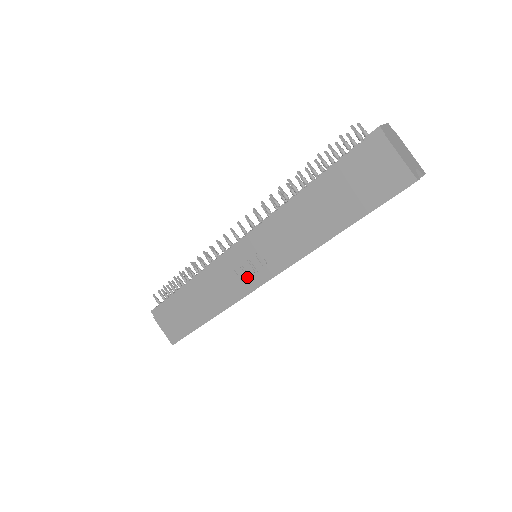
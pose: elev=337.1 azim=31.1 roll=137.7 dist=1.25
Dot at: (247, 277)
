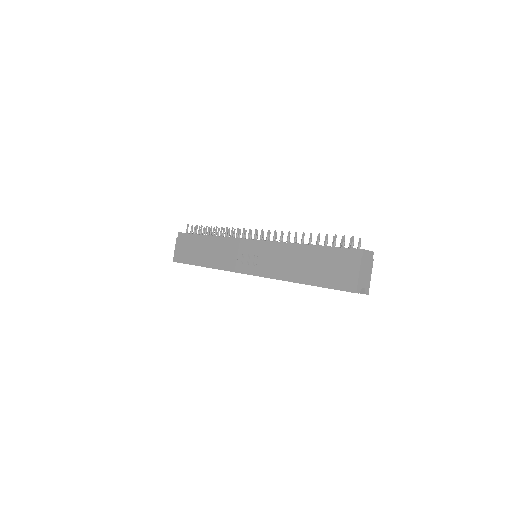
Dot at: (241, 262)
